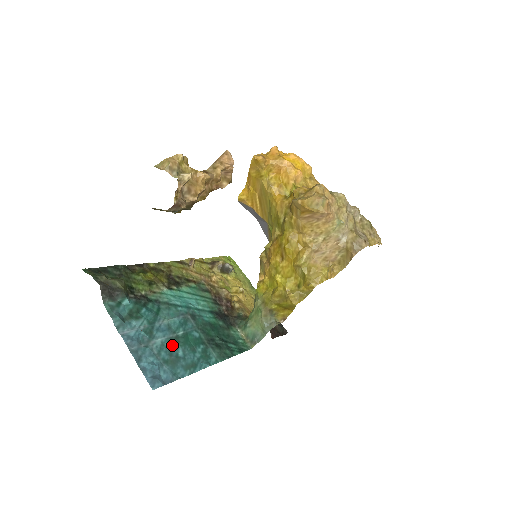
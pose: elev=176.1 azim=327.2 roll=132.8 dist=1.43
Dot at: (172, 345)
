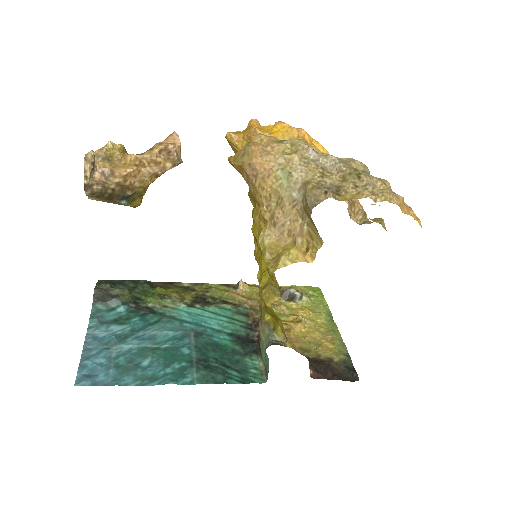
Dot at: (141, 354)
